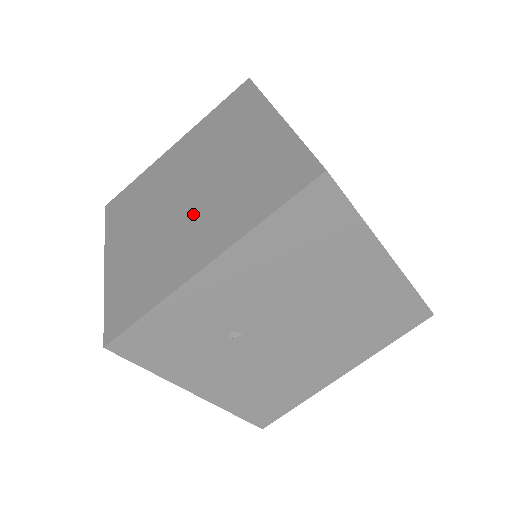
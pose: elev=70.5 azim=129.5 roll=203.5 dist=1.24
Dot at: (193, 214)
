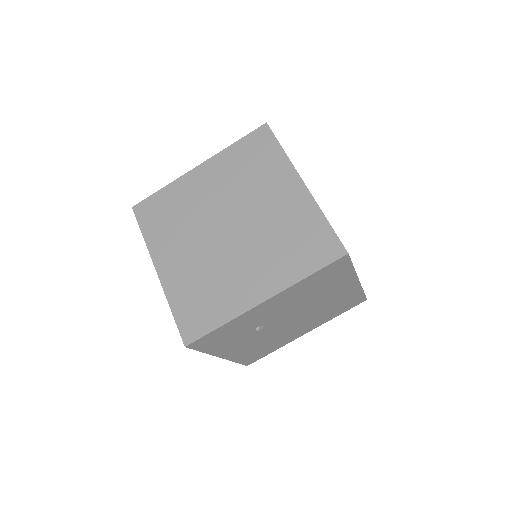
Dot at: (240, 252)
